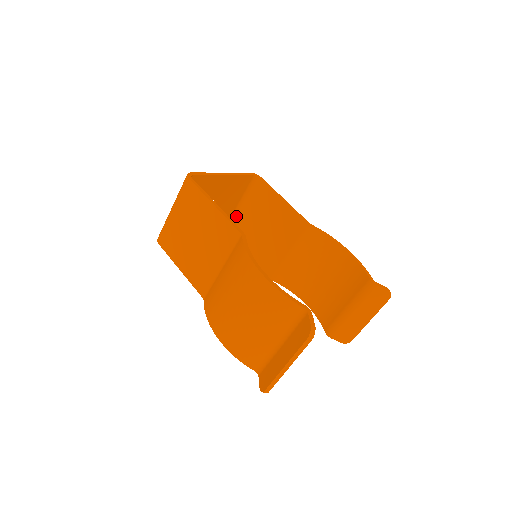
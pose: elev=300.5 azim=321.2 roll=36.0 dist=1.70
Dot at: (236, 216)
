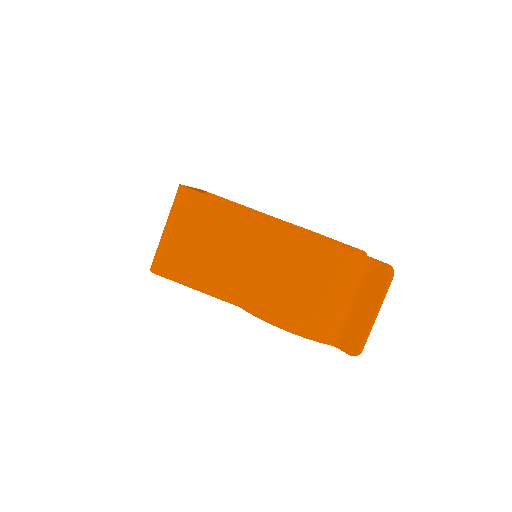
Dot at: occluded
